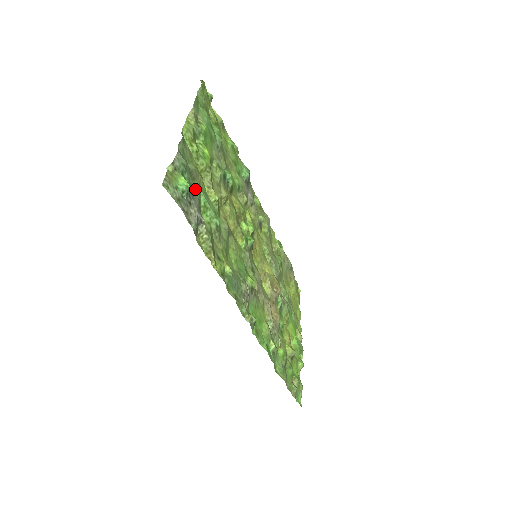
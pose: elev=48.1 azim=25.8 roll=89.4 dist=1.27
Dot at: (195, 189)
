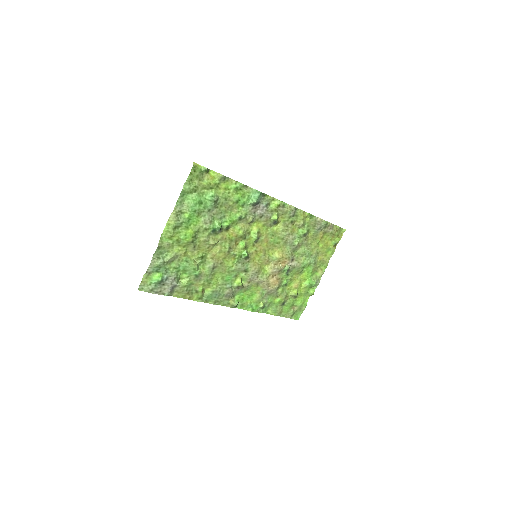
Dot at: (172, 268)
